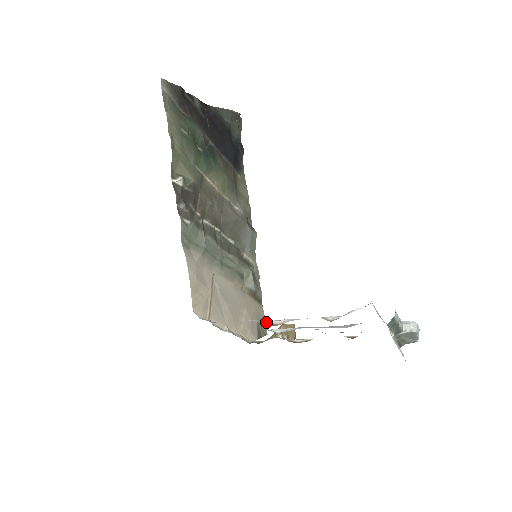
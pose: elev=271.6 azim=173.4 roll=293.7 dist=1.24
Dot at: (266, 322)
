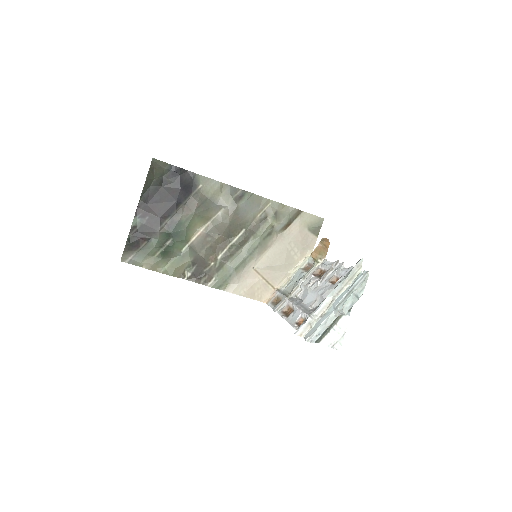
Dot at: (289, 305)
